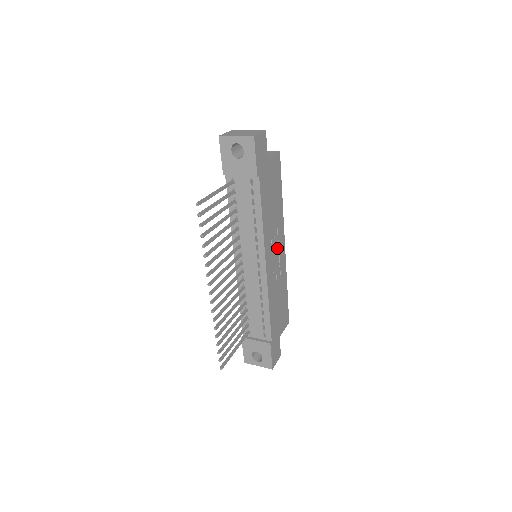
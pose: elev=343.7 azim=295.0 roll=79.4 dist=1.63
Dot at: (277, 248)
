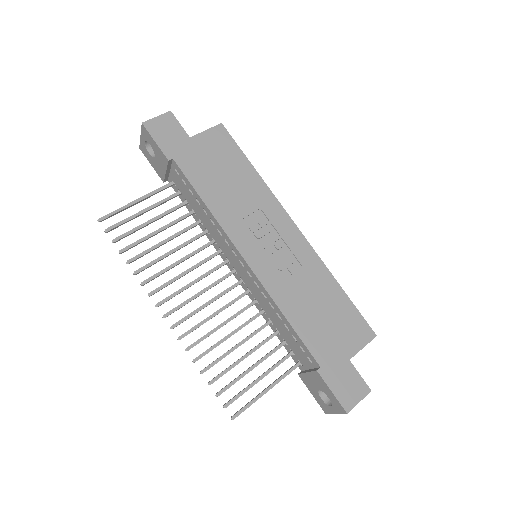
Dot at: (275, 234)
